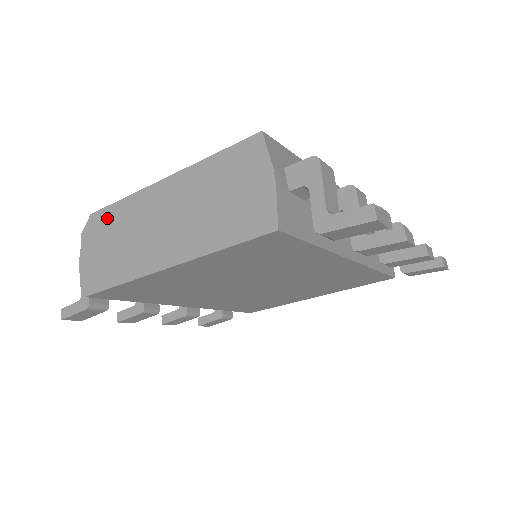
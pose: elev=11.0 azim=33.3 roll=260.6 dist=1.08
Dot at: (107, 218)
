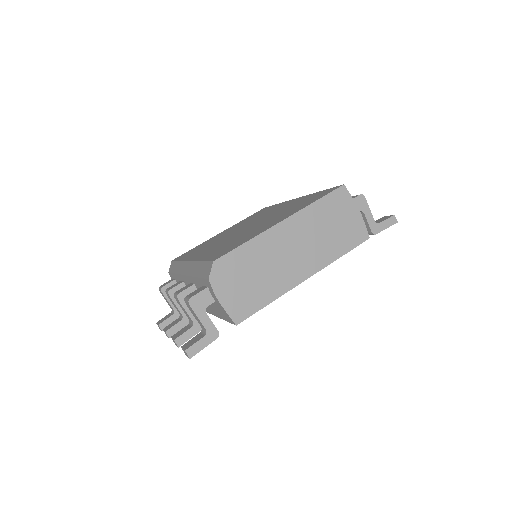
Dot at: (235, 260)
